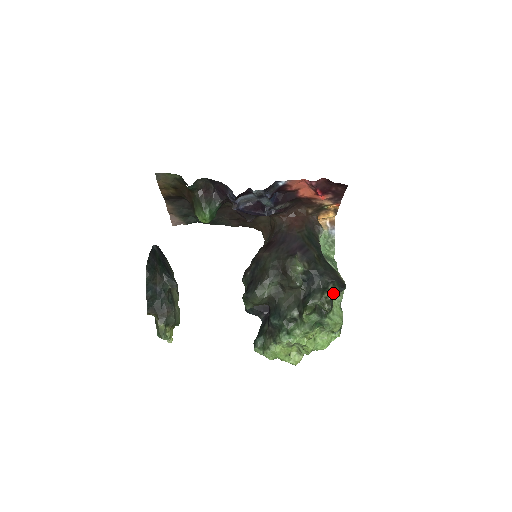
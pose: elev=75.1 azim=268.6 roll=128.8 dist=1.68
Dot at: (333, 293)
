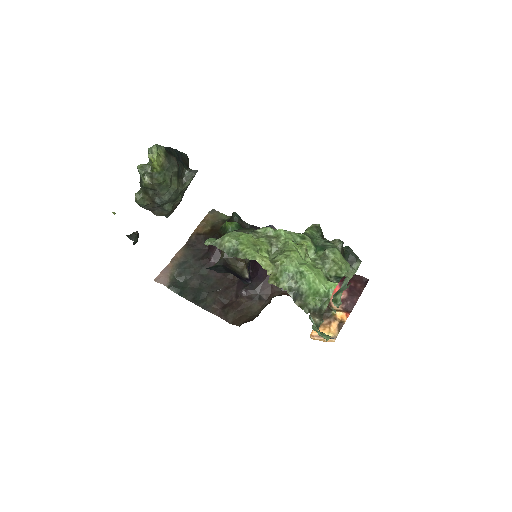
Dot at: (346, 251)
